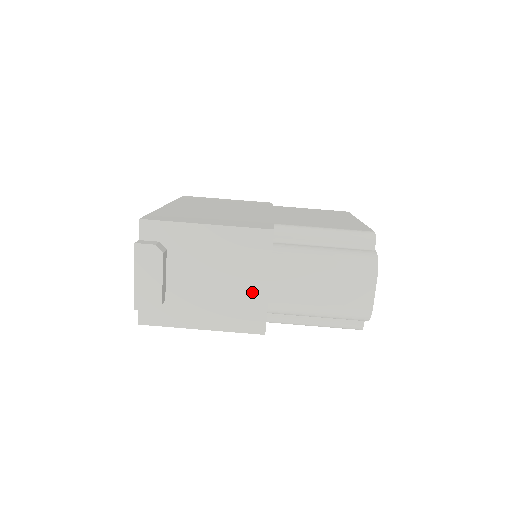
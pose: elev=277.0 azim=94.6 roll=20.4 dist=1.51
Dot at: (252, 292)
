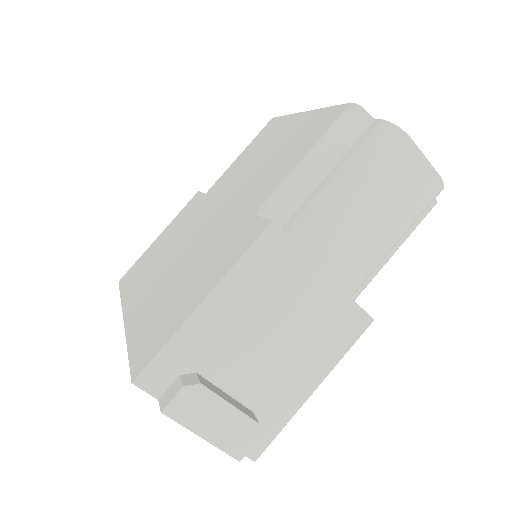
Dot at: (320, 302)
